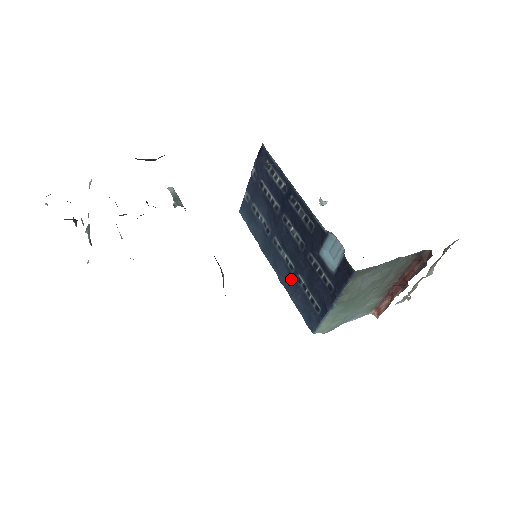
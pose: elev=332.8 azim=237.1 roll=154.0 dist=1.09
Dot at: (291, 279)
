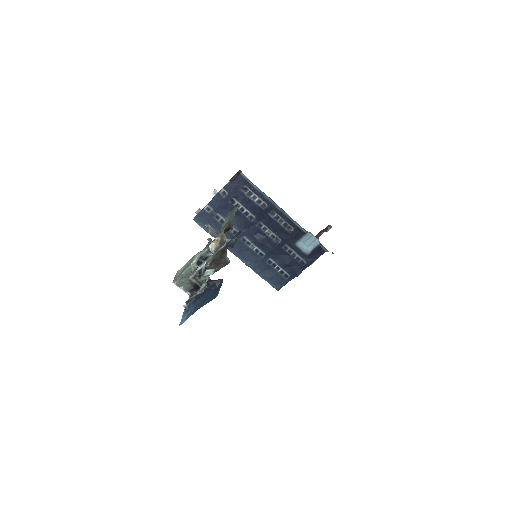
Dot at: (260, 262)
